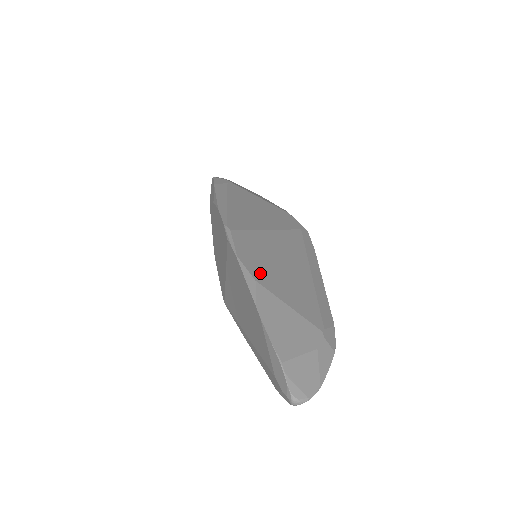
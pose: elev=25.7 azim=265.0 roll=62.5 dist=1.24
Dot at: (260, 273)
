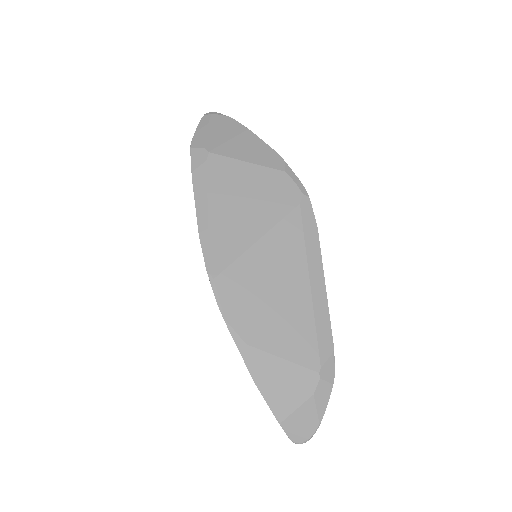
Dot at: (251, 329)
